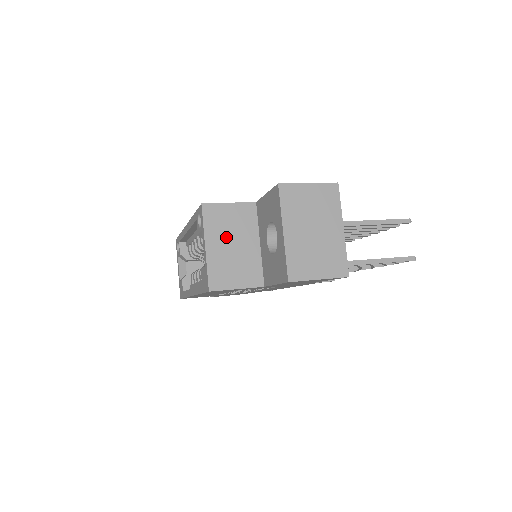
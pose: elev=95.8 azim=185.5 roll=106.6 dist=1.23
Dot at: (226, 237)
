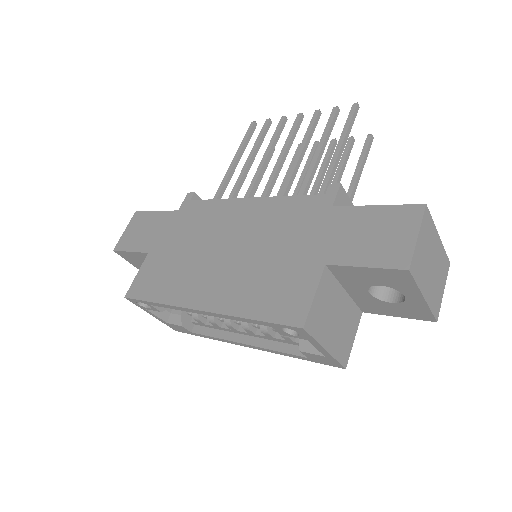
Dot at: (330, 322)
